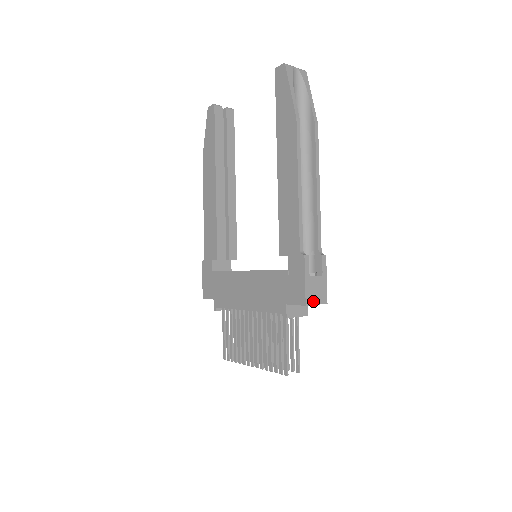
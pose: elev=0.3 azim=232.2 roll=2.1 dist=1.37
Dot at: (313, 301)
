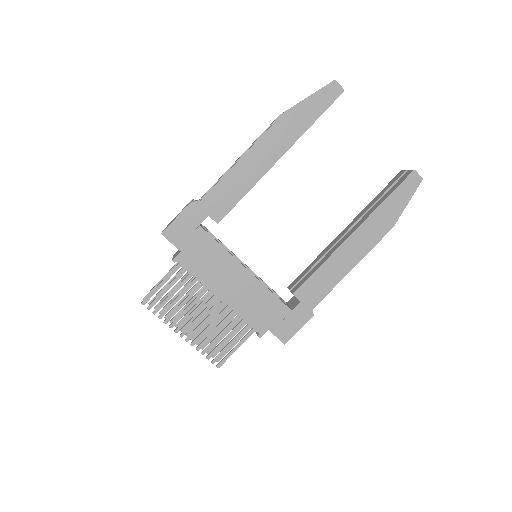
Dot at: occluded
